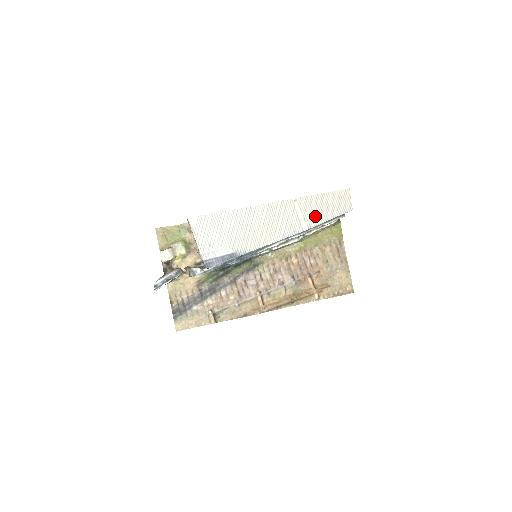
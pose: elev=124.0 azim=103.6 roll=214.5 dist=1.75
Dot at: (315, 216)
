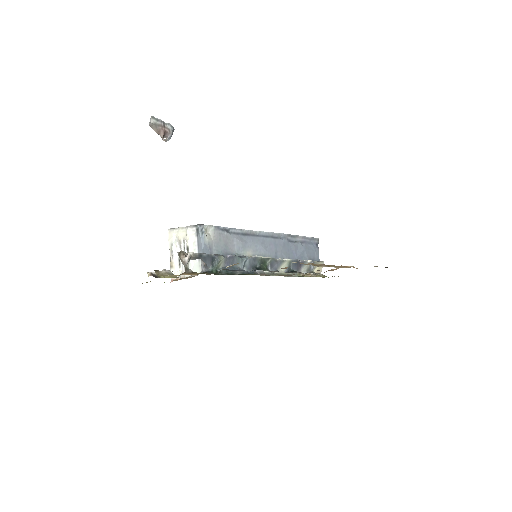
Dot at: occluded
